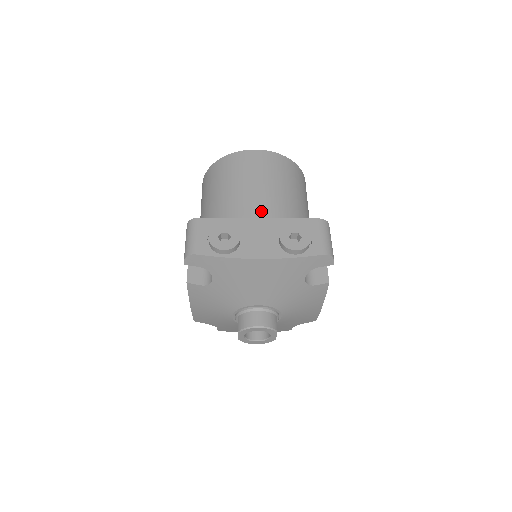
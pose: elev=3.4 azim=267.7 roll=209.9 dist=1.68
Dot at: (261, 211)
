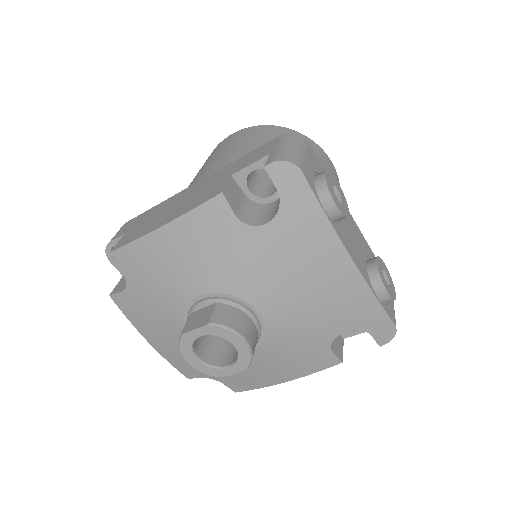
Dot at: occluded
